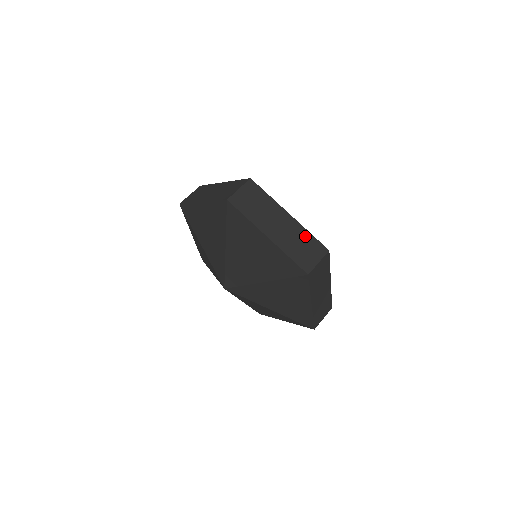
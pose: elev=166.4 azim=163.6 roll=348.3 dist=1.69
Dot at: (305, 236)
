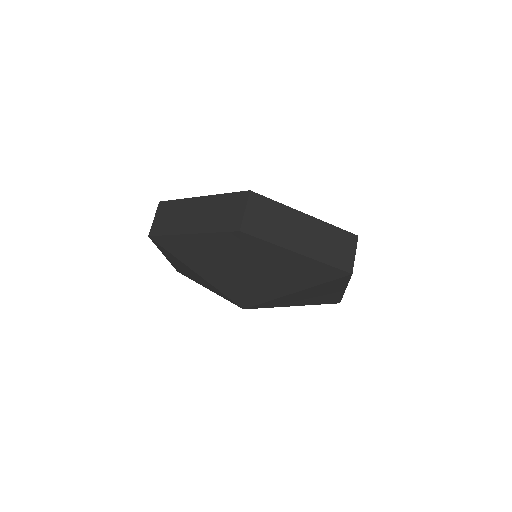
Dot at: (222, 201)
